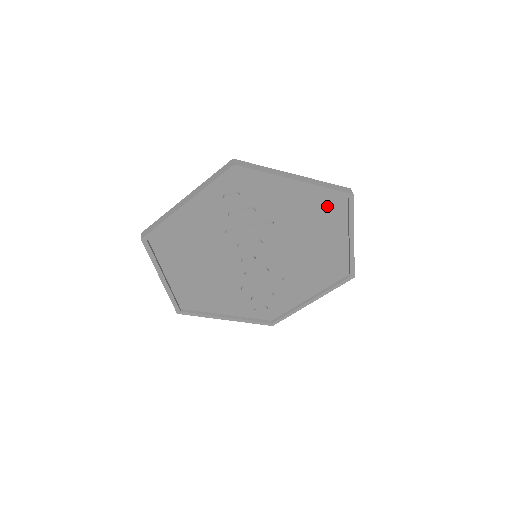
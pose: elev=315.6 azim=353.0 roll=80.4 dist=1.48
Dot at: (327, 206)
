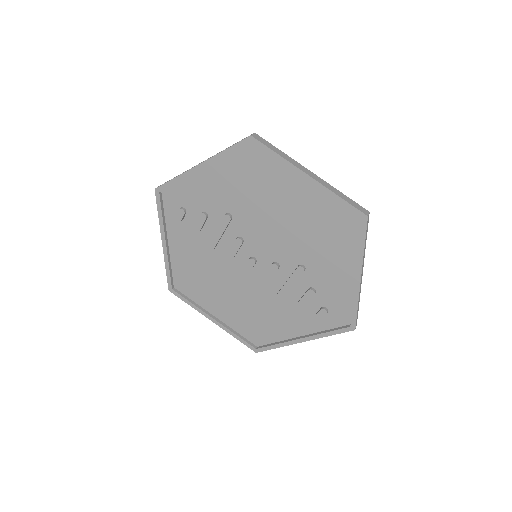
Dot at: (250, 165)
